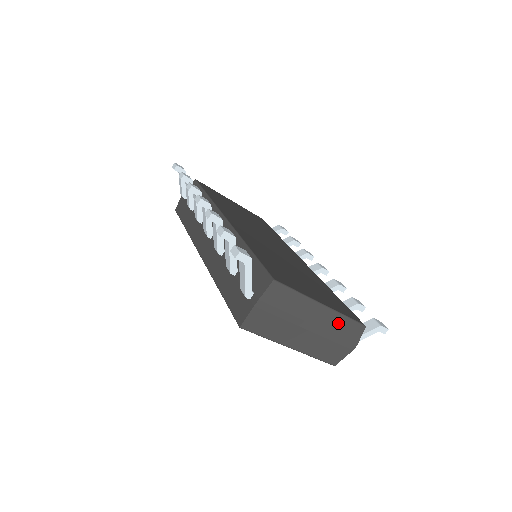
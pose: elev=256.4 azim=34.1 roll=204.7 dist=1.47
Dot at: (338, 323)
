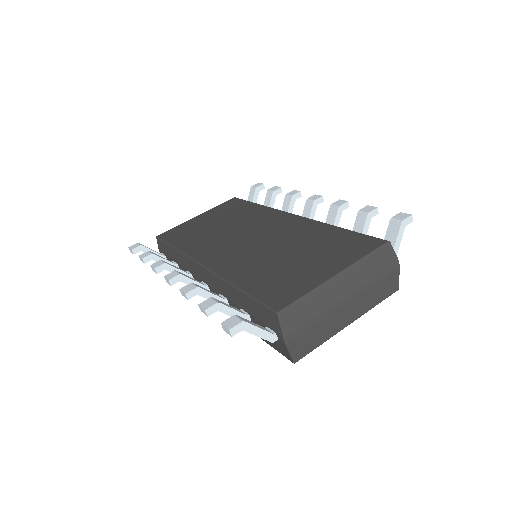
Dot at: (364, 269)
